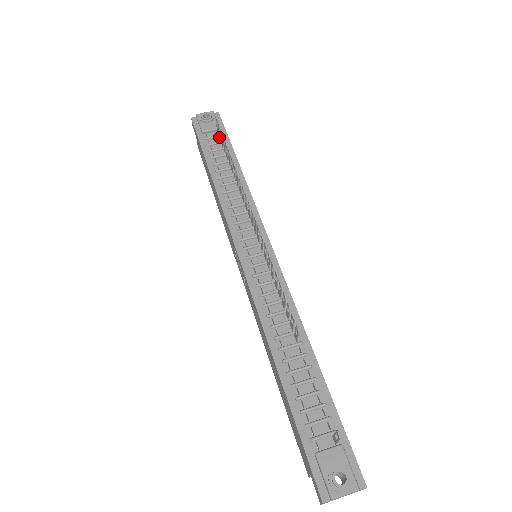
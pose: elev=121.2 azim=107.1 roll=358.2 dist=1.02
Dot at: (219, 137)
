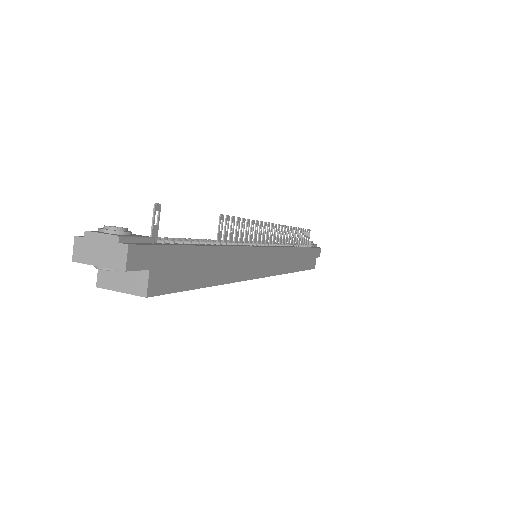
Dot at: occluded
